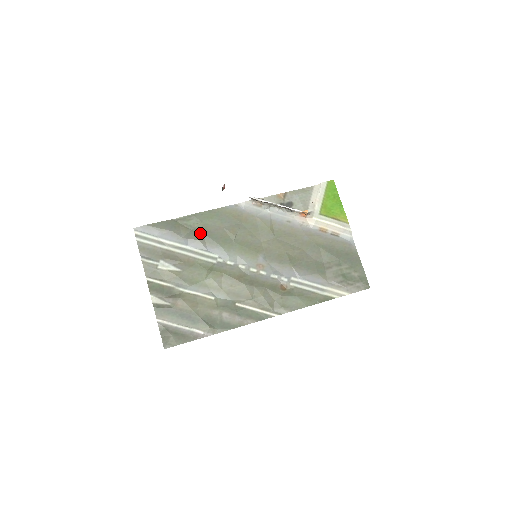
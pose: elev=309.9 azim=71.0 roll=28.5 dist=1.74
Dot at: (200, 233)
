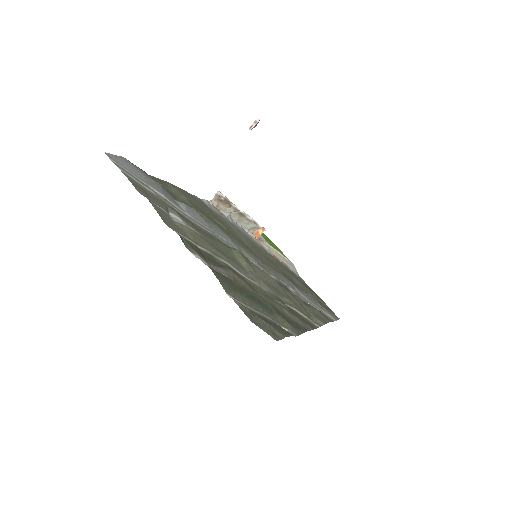
Dot at: (191, 205)
